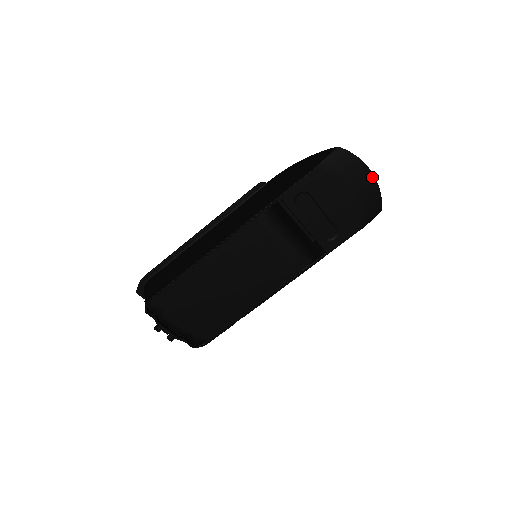
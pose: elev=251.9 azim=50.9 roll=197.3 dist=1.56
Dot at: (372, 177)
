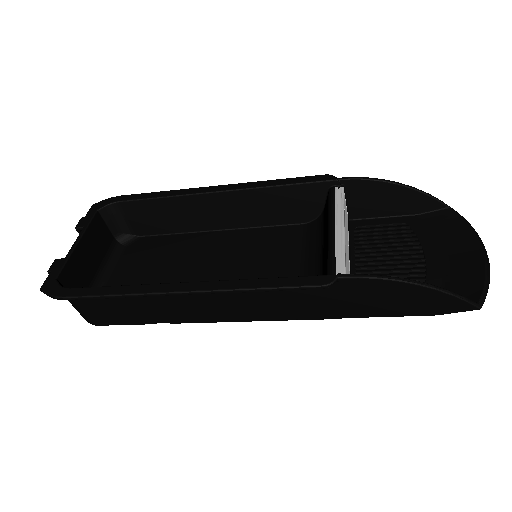
Dot at: (480, 247)
